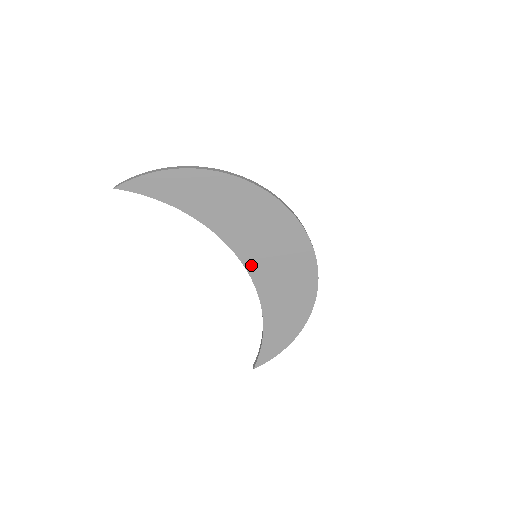
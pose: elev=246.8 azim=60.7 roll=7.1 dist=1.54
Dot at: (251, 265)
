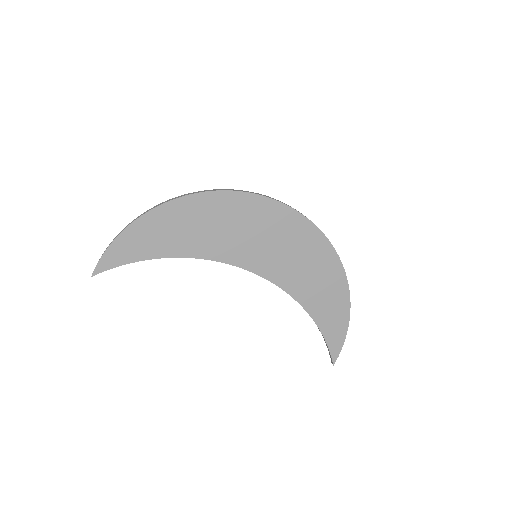
Dot at: (257, 267)
